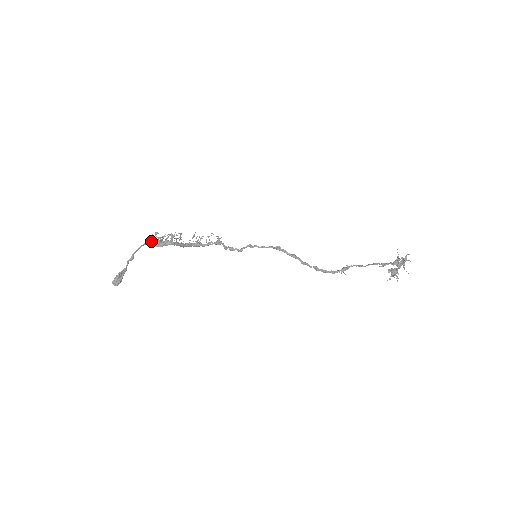
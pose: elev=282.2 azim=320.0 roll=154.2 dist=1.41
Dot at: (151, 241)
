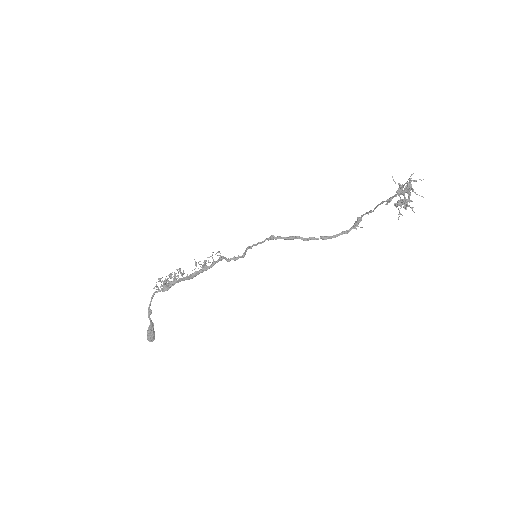
Dot at: (157, 289)
